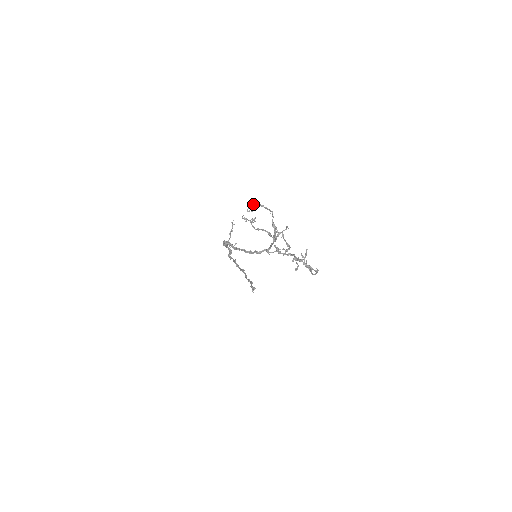
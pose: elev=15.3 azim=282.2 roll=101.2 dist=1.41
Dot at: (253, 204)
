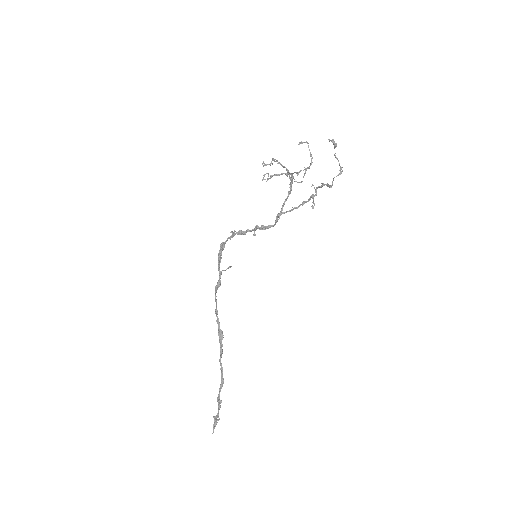
Dot at: (268, 179)
